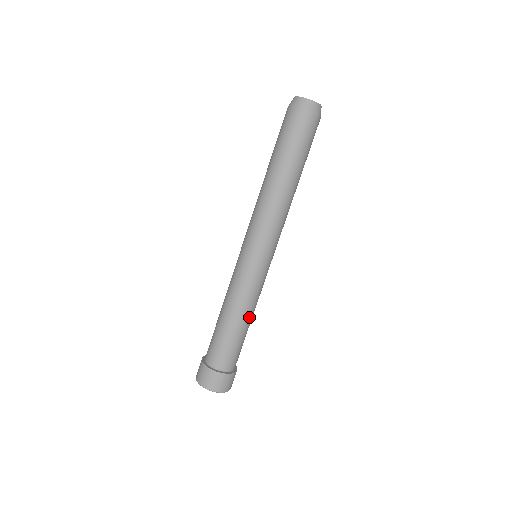
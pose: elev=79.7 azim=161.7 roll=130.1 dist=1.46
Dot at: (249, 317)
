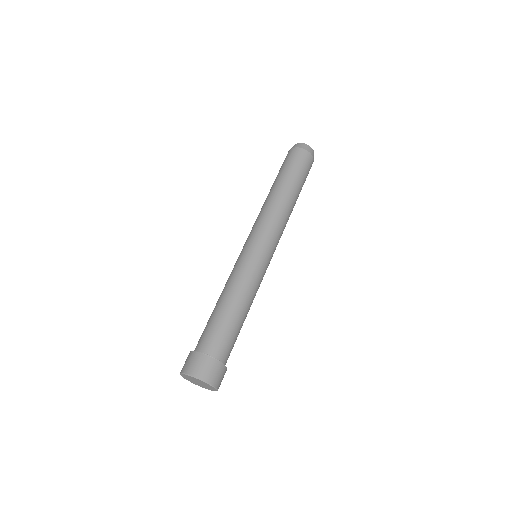
Dot at: (231, 298)
